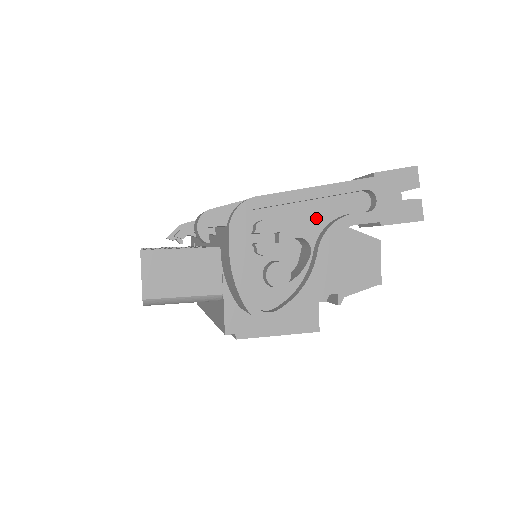
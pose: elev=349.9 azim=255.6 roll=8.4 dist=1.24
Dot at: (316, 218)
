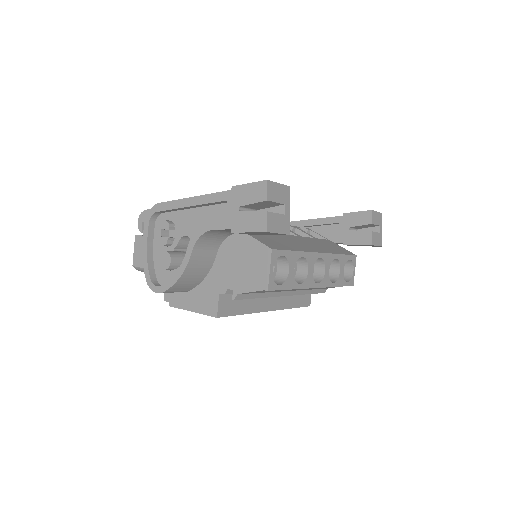
Dot at: (198, 222)
